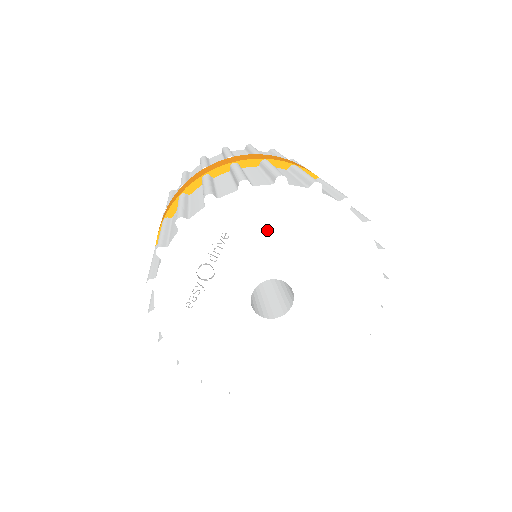
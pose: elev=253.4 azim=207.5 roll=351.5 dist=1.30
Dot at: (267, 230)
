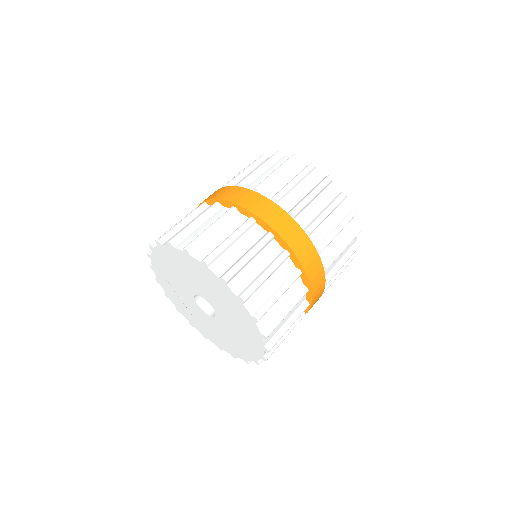
Dot at: (171, 272)
